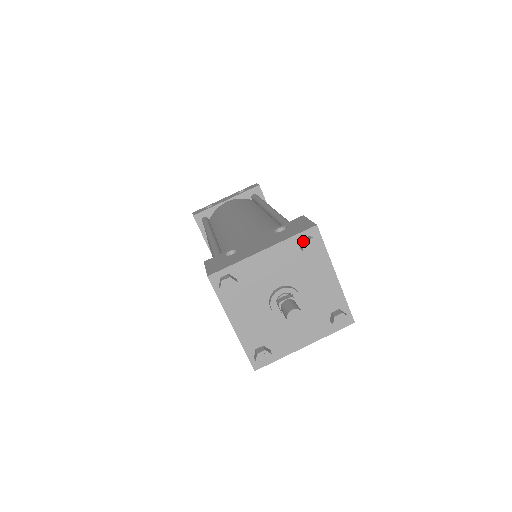
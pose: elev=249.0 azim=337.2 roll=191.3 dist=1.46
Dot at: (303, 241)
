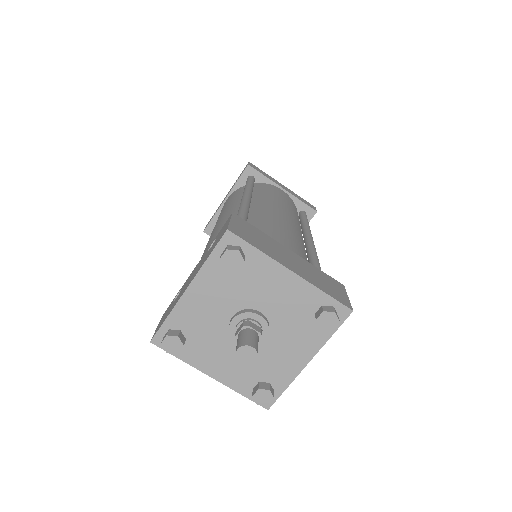
Dot at: (219, 258)
